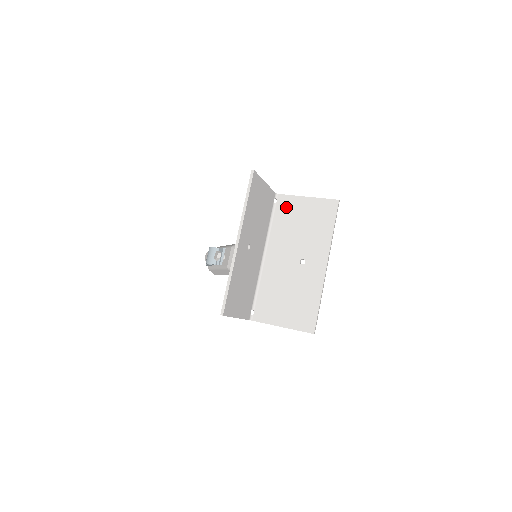
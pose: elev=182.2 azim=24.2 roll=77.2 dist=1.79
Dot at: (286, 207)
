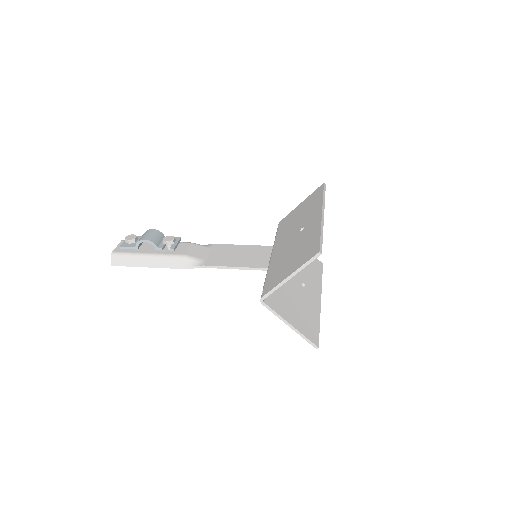
Dot at: occluded
